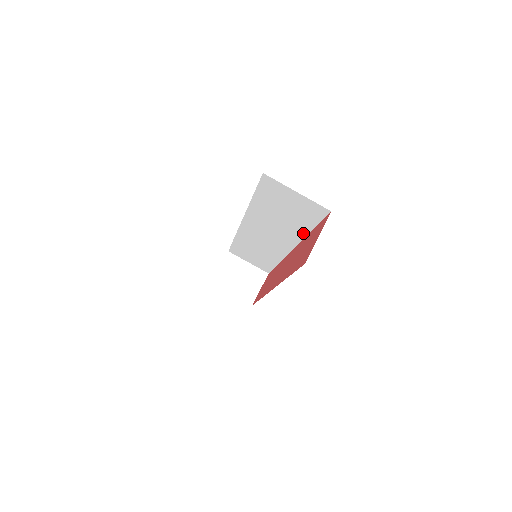
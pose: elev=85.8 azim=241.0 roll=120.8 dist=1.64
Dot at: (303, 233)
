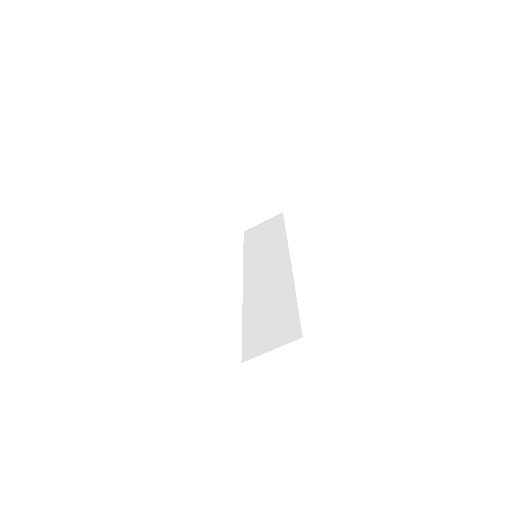
Dot at: occluded
